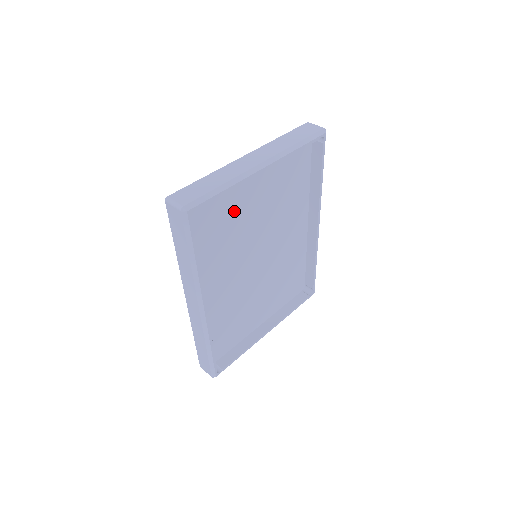
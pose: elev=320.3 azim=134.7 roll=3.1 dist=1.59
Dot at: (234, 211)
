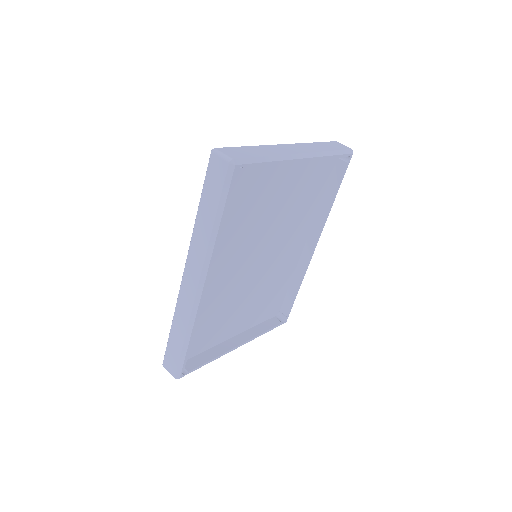
Dot at: (262, 193)
